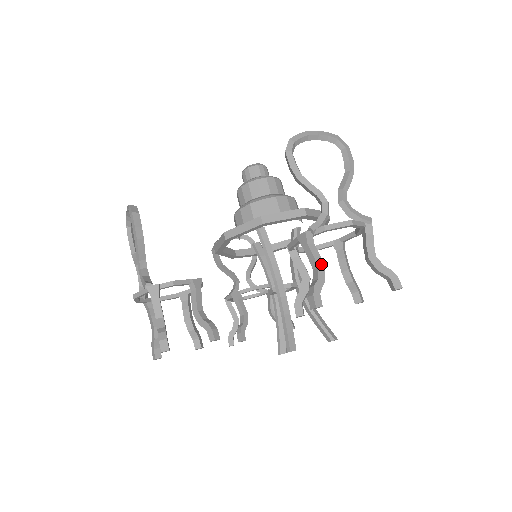
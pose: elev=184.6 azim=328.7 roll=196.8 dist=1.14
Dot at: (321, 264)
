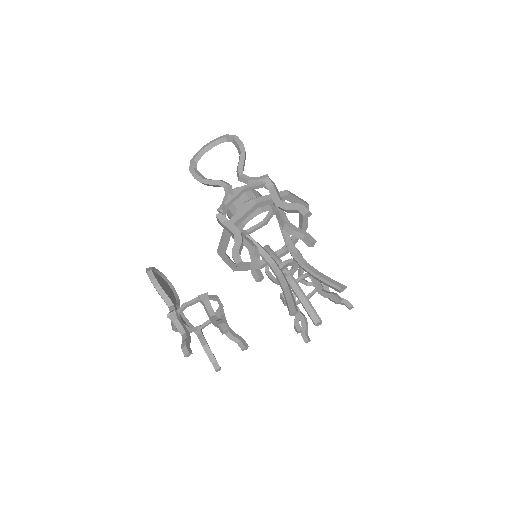
Dot at: (236, 231)
